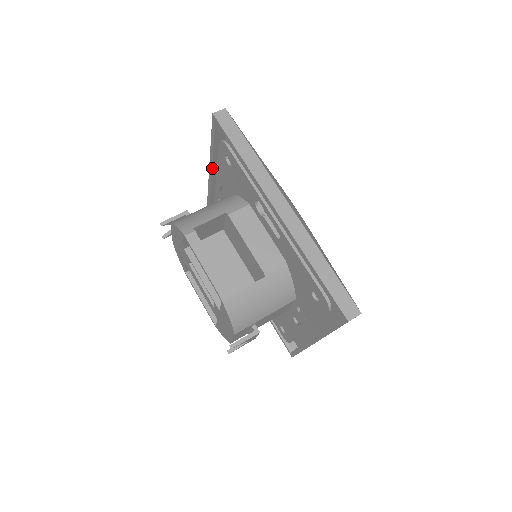
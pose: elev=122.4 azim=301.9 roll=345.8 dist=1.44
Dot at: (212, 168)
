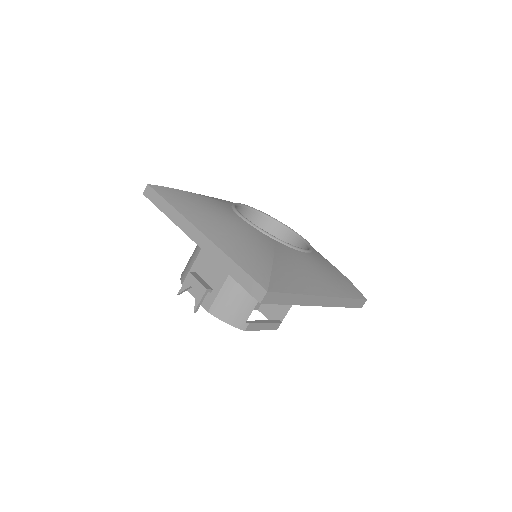
Dot at: occluded
